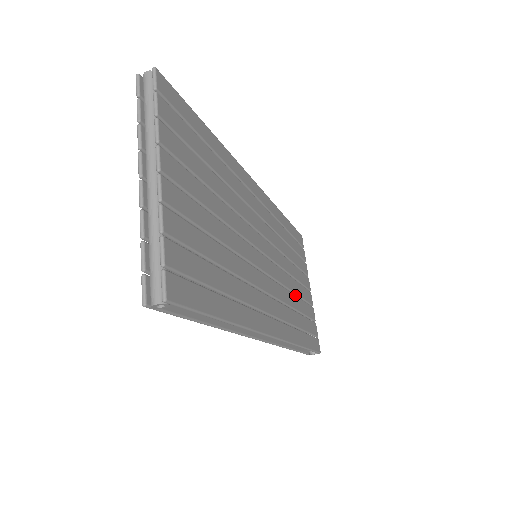
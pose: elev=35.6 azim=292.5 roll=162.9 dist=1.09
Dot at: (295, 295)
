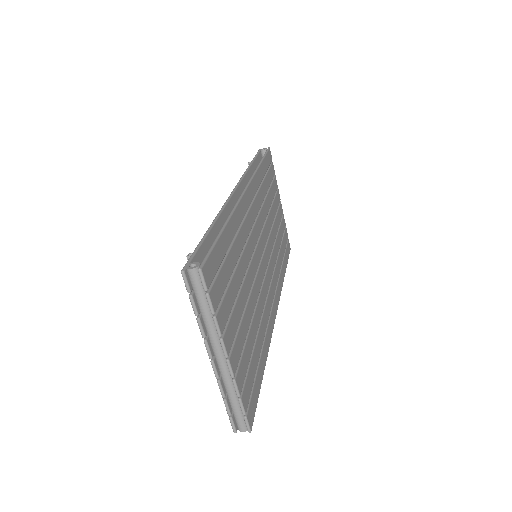
Dot at: (276, 237)
